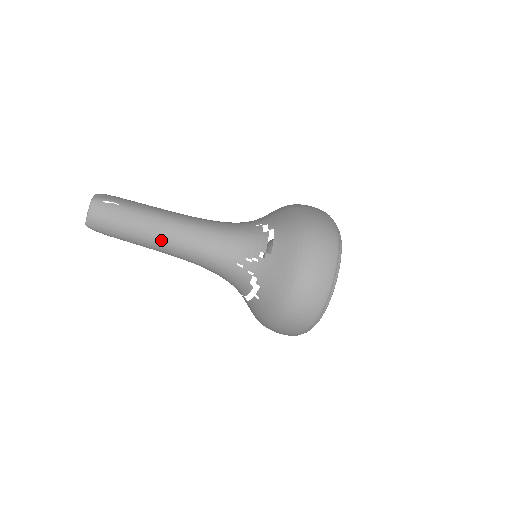
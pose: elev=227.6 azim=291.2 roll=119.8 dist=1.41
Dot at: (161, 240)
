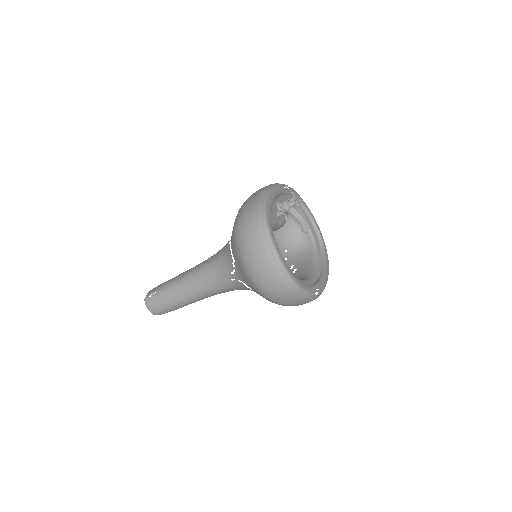
Dot at: (188, 296)
